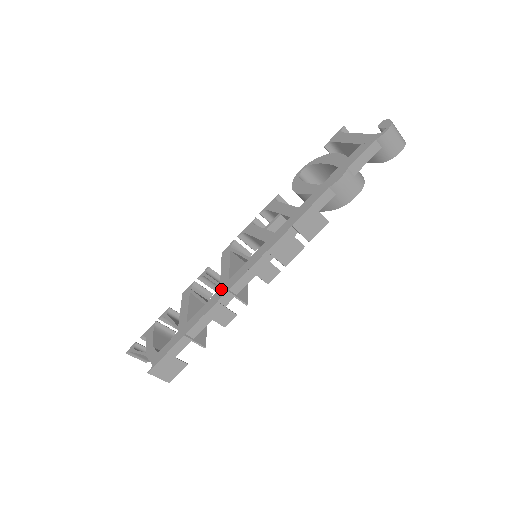
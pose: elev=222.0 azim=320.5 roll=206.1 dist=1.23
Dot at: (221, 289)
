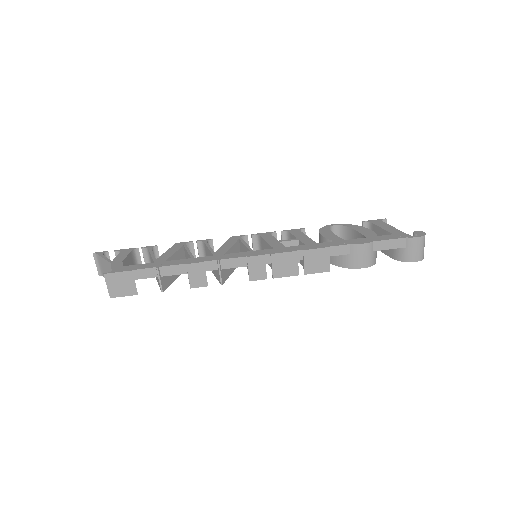
Dot at: (213, 256)
